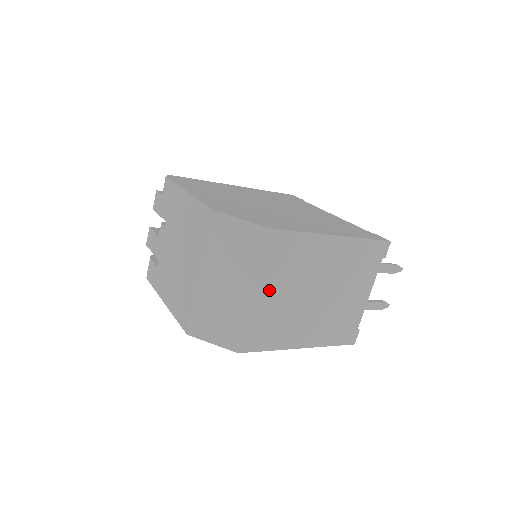
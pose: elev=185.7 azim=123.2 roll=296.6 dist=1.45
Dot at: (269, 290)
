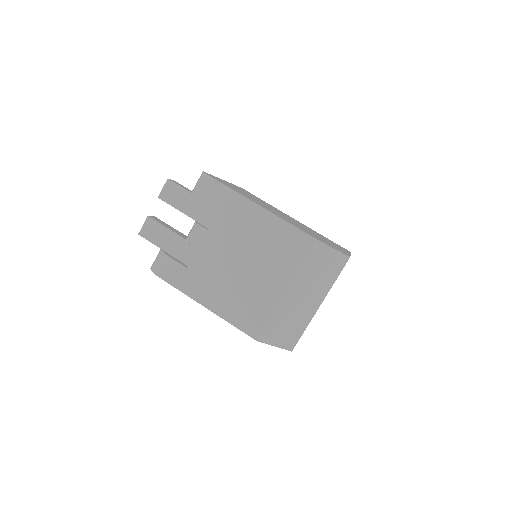
Dot at: occluded
